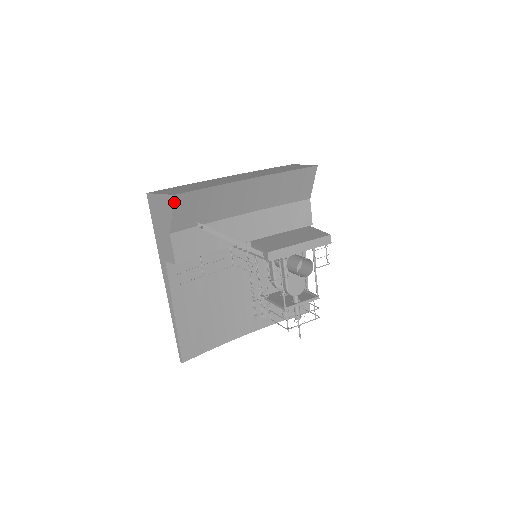
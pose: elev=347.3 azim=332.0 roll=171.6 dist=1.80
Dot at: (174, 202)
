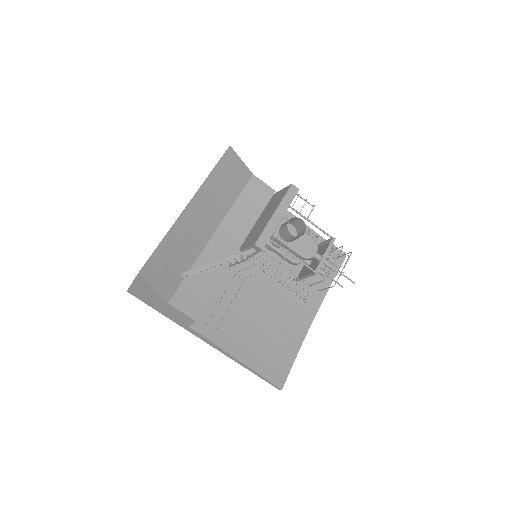
Dot at: (145, 278)
